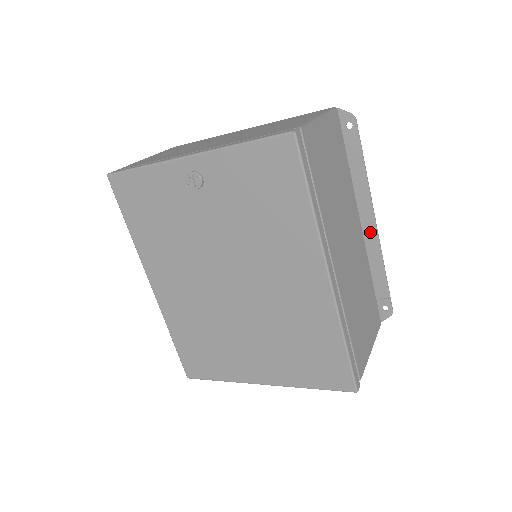
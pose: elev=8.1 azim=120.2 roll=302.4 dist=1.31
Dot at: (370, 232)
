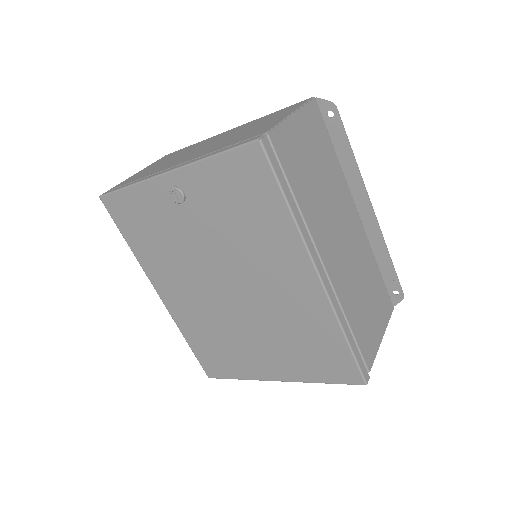
Dot at: (368, 219)
